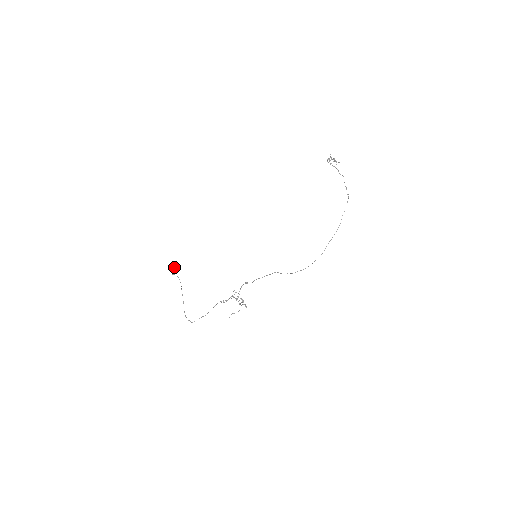
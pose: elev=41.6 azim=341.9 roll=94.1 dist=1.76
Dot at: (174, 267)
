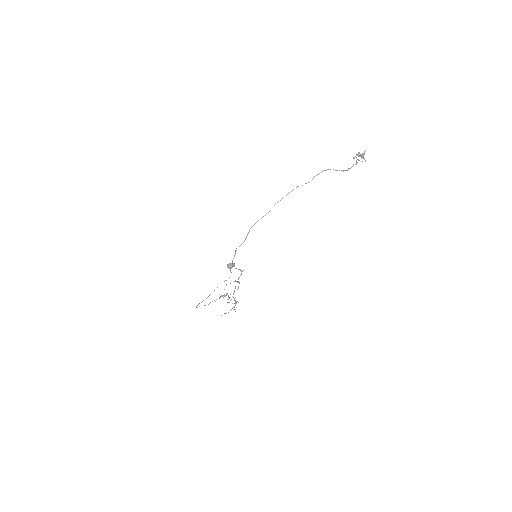
Dot at: occluded
